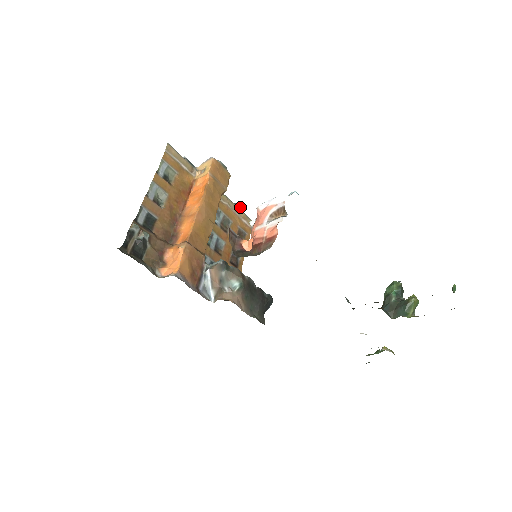
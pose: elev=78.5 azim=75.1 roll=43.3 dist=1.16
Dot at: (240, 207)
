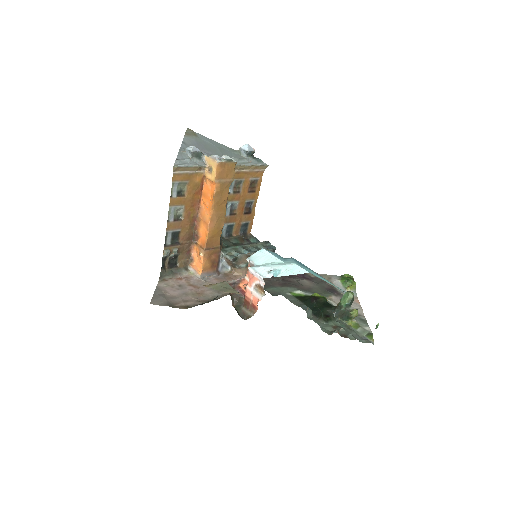
Dot at: (252, 152)
